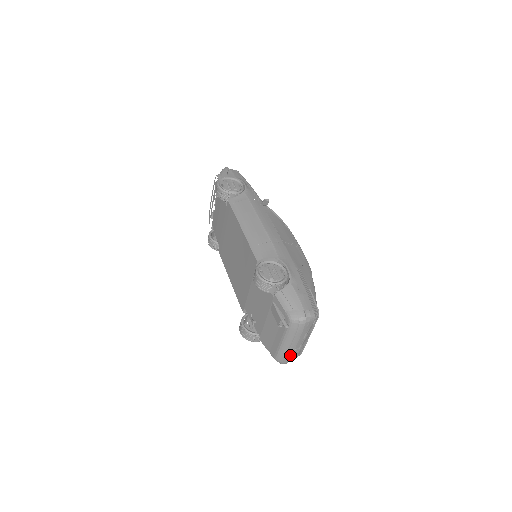
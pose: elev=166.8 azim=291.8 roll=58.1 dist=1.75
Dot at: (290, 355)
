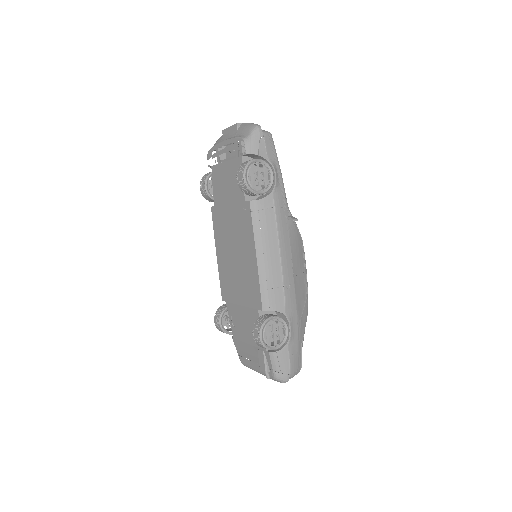
Dot at: occluded
